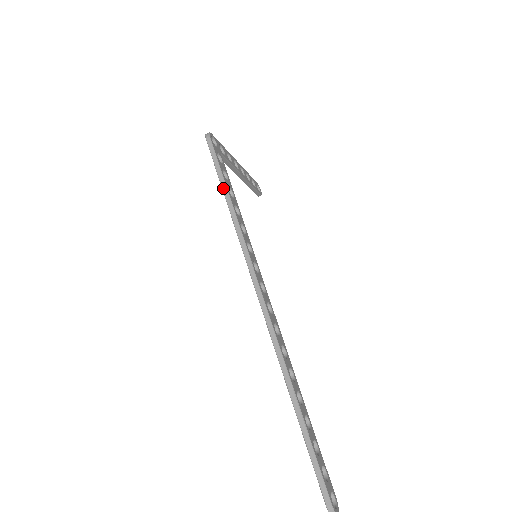
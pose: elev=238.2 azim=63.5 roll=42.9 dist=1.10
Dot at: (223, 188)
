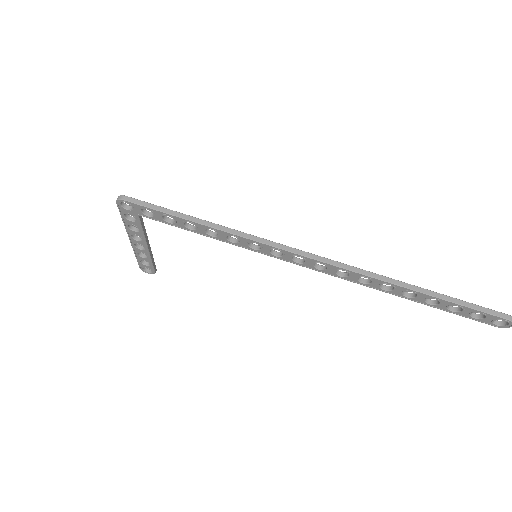
Dot at: (187, 218)
